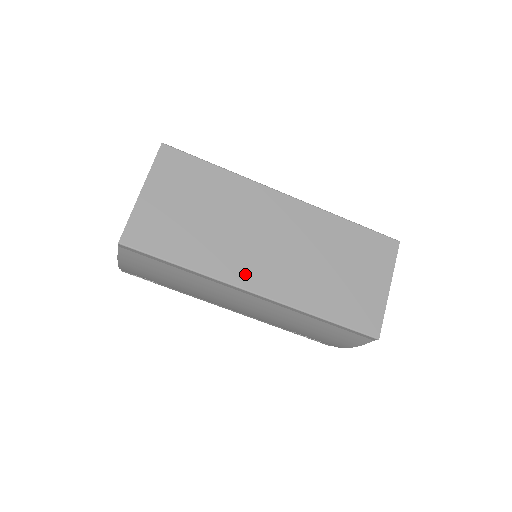
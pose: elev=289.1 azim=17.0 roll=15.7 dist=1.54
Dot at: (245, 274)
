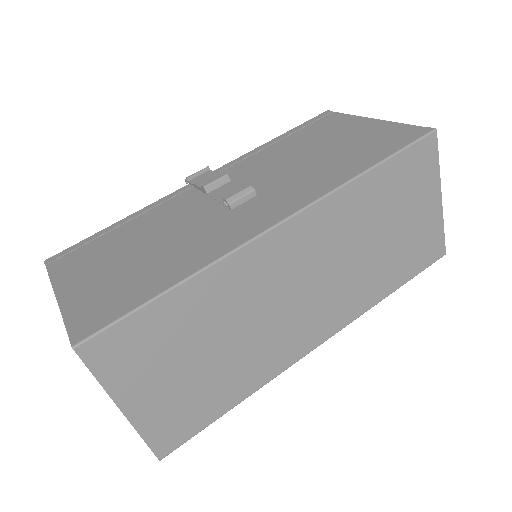
Dot at: (298, 344)
